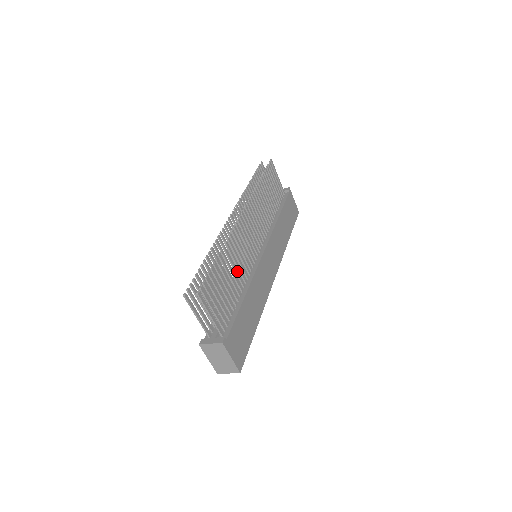
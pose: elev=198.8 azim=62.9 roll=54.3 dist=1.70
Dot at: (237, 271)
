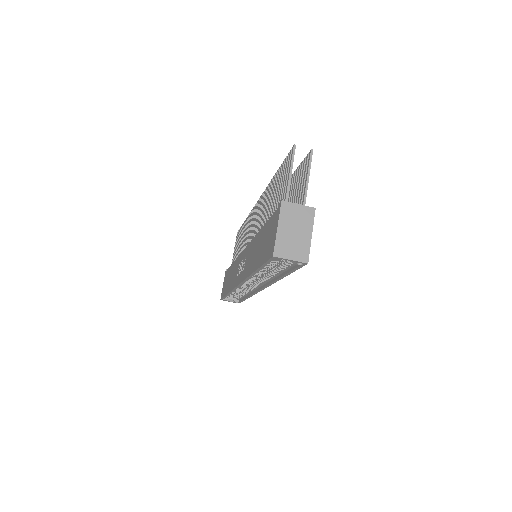
Dot at: occluded
